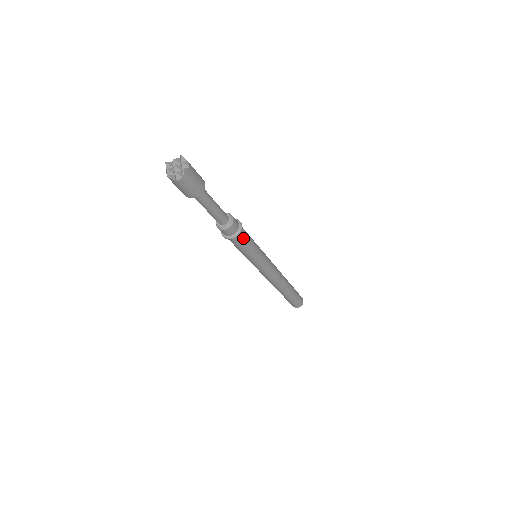
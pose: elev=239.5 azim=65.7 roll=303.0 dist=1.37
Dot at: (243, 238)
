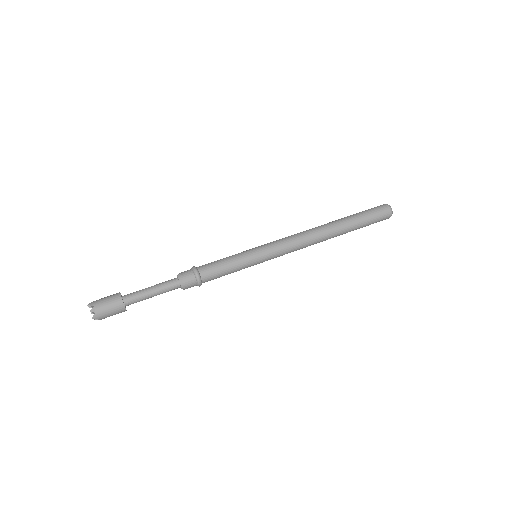
Dot at: (211, 277)
